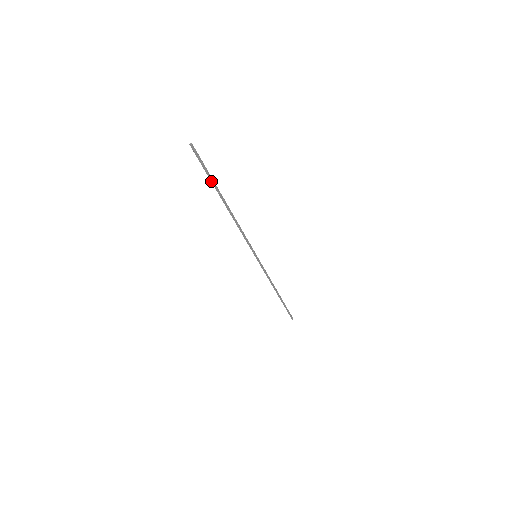
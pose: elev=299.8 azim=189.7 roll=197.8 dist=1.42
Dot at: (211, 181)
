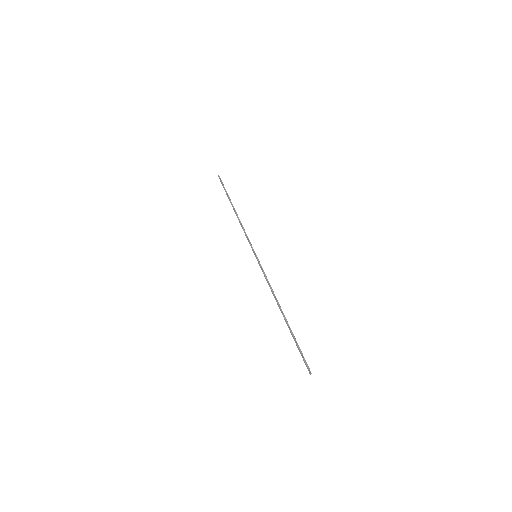
Dot at: (227, 195)
